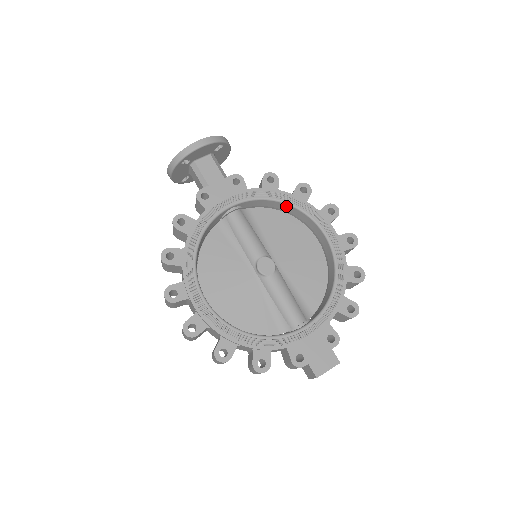
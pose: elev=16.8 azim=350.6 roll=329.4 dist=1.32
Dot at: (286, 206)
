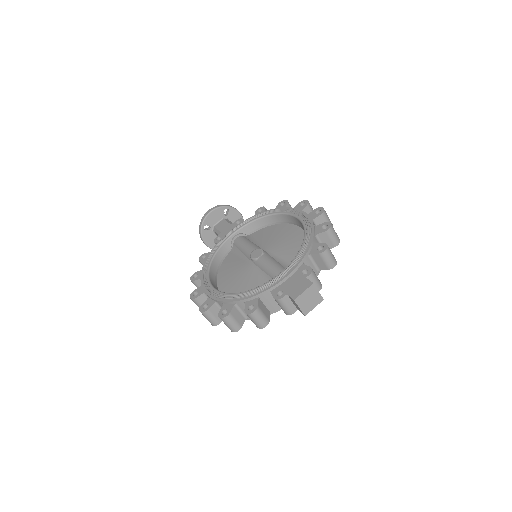
Dot at: (270, 218)
